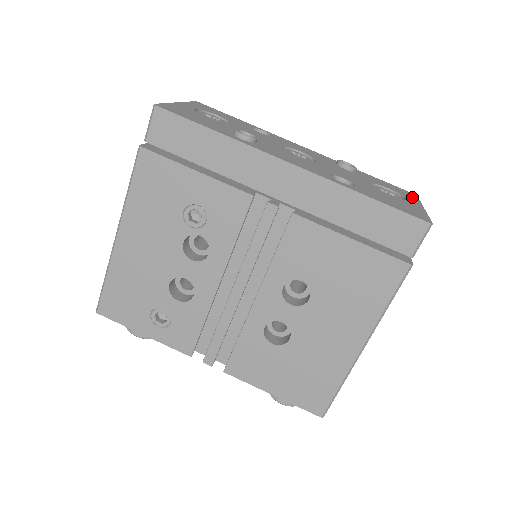
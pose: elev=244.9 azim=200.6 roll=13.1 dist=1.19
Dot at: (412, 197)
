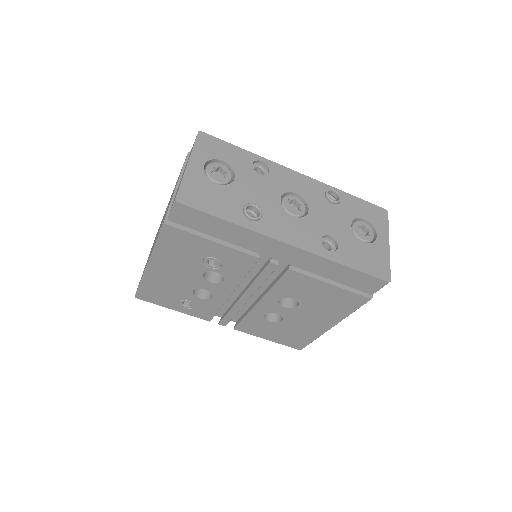
Dot at: (383, 223)
